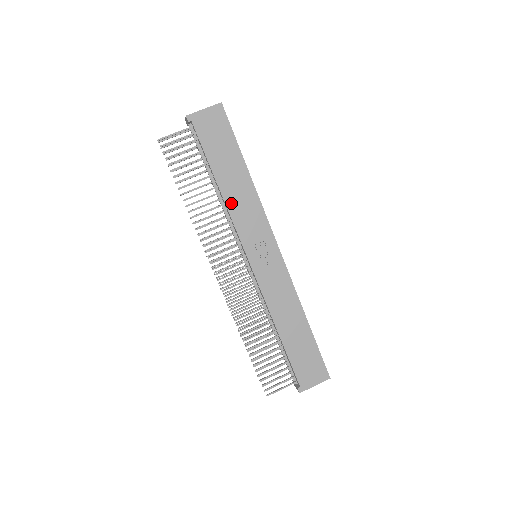
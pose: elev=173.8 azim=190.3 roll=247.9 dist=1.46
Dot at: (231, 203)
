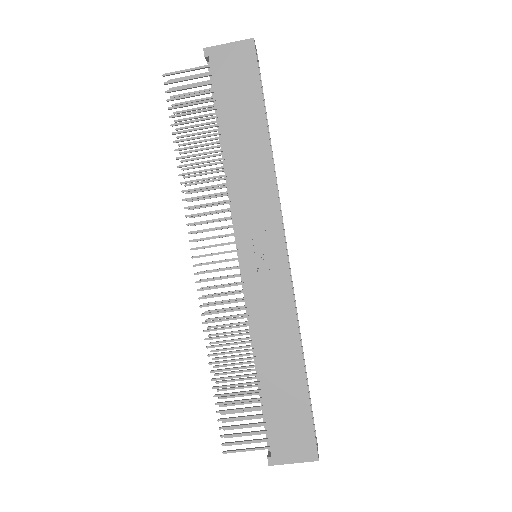
Dot at: (235, 174)
